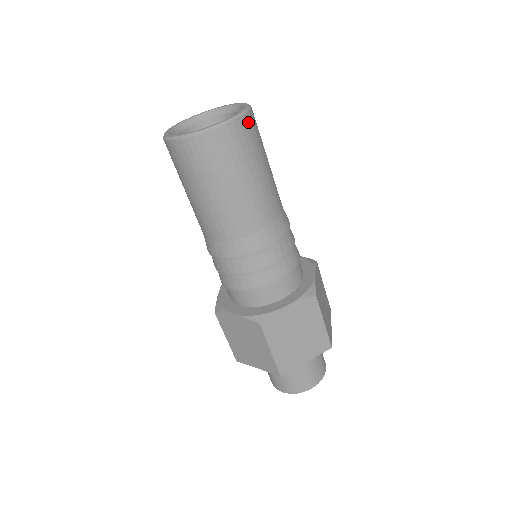
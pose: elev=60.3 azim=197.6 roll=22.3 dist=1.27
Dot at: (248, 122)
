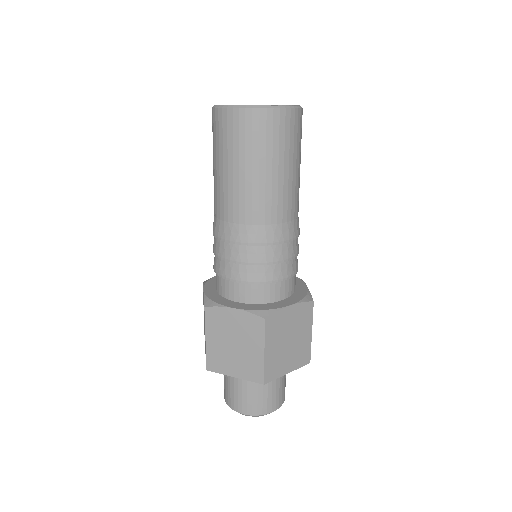
Dot at: (272, 118)
